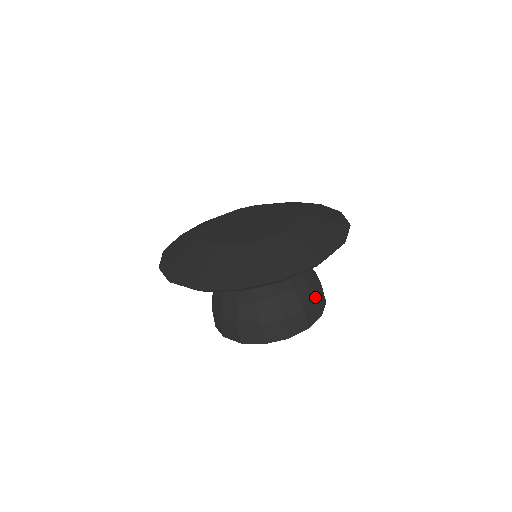
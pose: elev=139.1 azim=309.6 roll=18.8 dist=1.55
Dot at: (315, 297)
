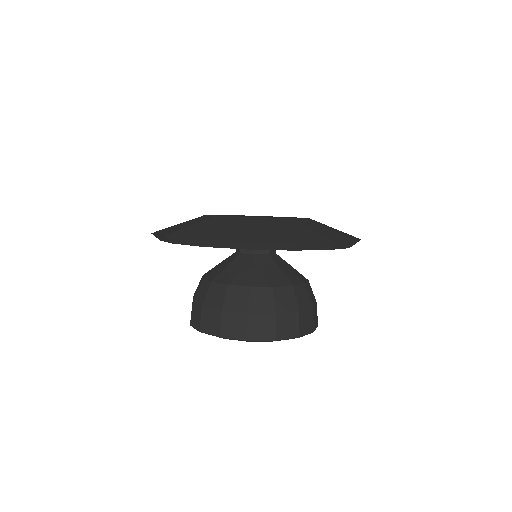
Dot at: (273, 312)
